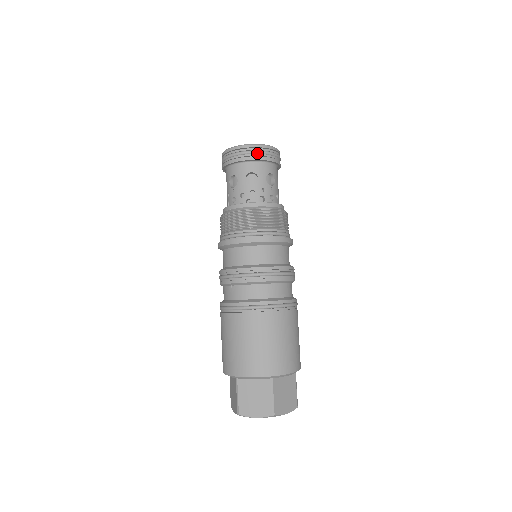
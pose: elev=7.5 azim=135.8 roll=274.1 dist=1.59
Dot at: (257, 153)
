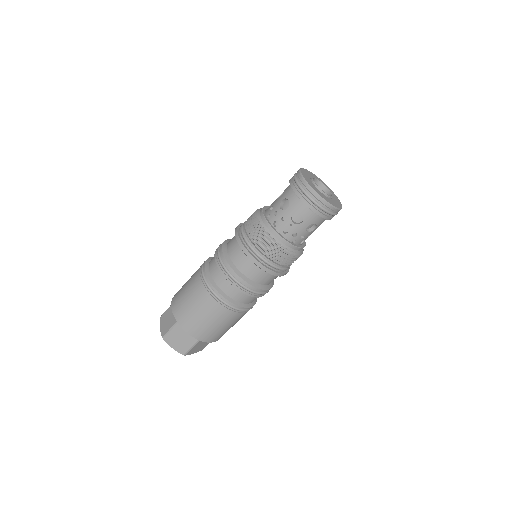
Dot at: (302, 191)
